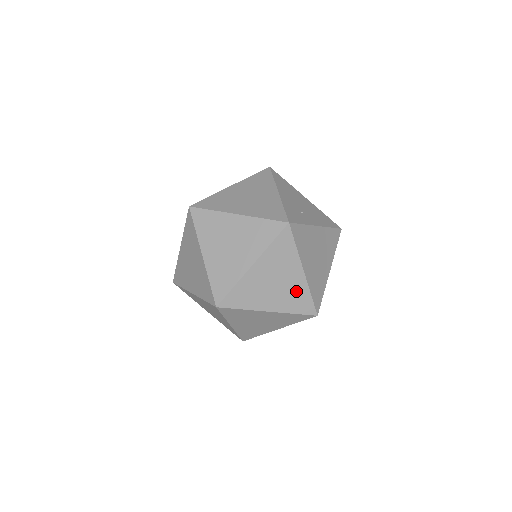
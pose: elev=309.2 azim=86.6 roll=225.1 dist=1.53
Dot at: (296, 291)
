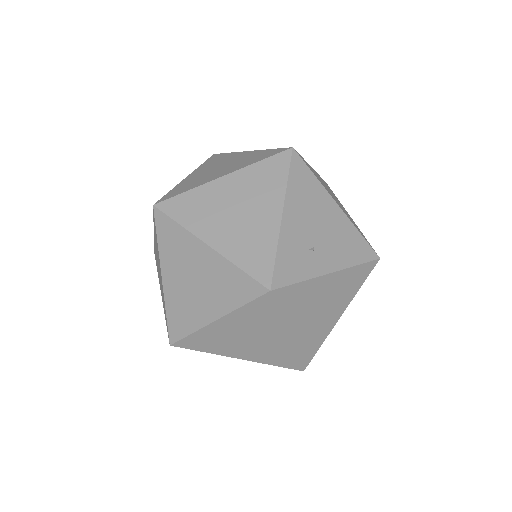
Dot at: (276, 349)
